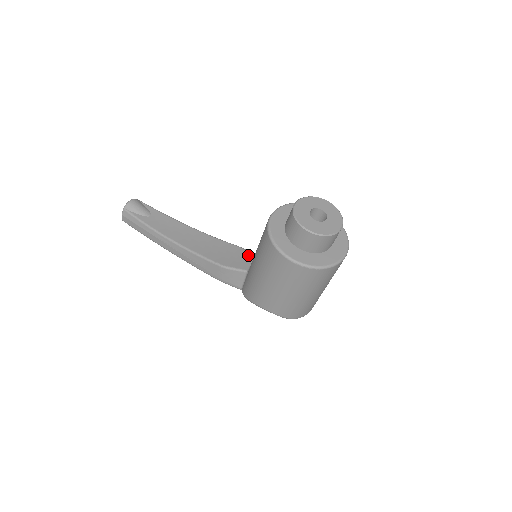
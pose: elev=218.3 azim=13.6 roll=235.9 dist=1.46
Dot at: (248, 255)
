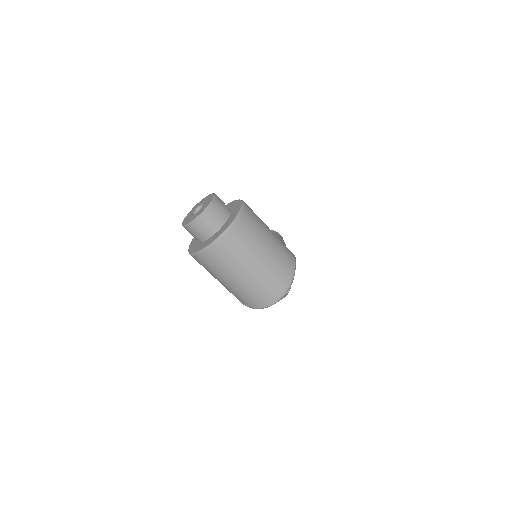
Dot at: occluded
